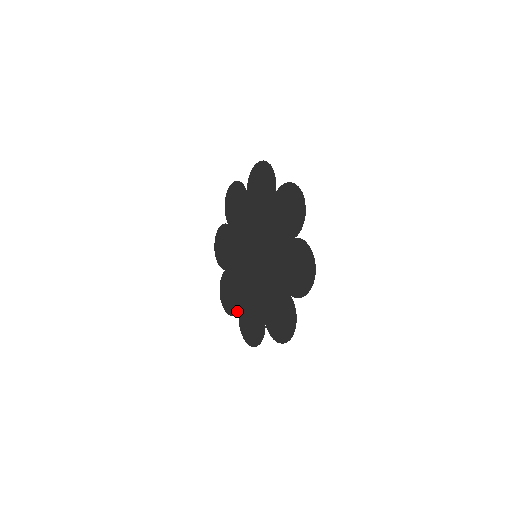
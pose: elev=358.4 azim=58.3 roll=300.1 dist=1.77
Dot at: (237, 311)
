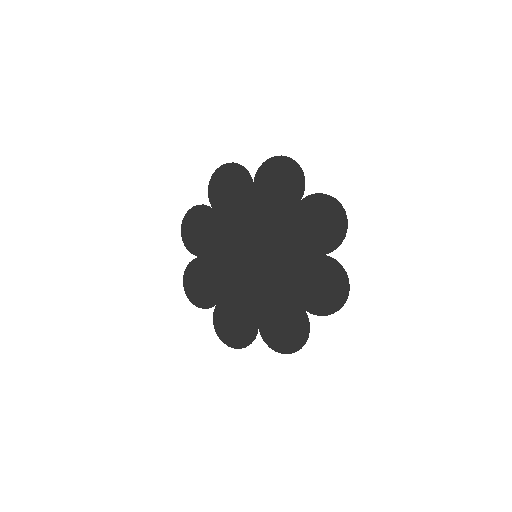
Dot at: (256, 332)
